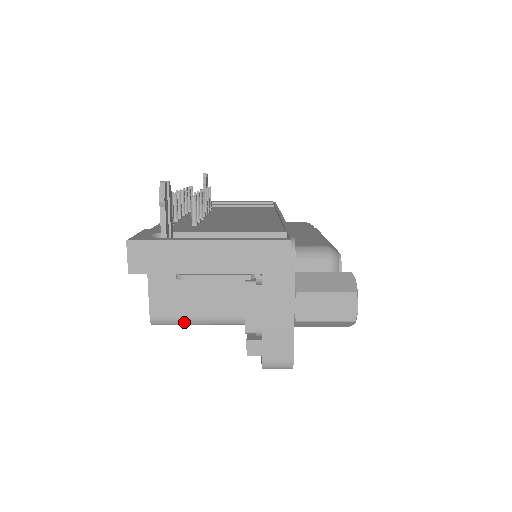
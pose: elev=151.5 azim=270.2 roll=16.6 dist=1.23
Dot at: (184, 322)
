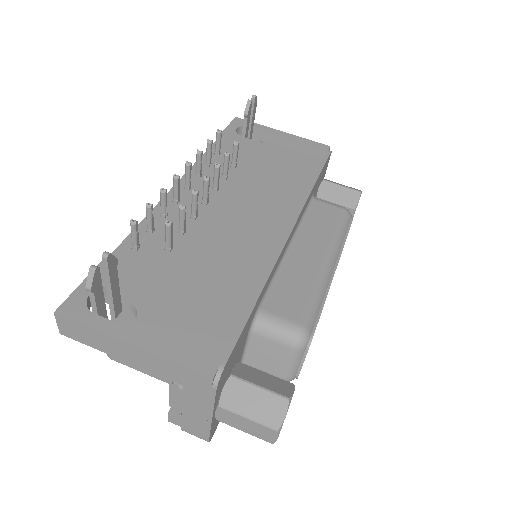
Dot at: occluded
